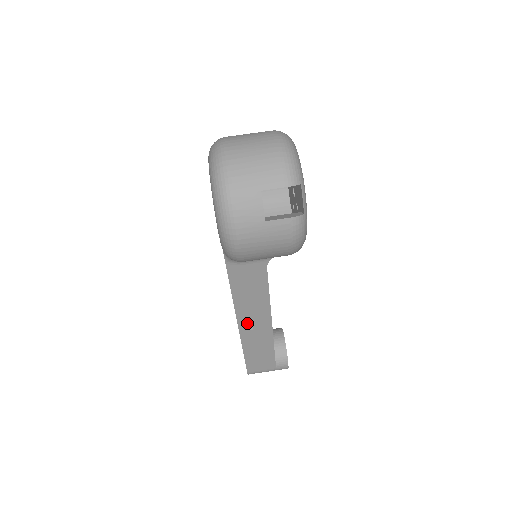
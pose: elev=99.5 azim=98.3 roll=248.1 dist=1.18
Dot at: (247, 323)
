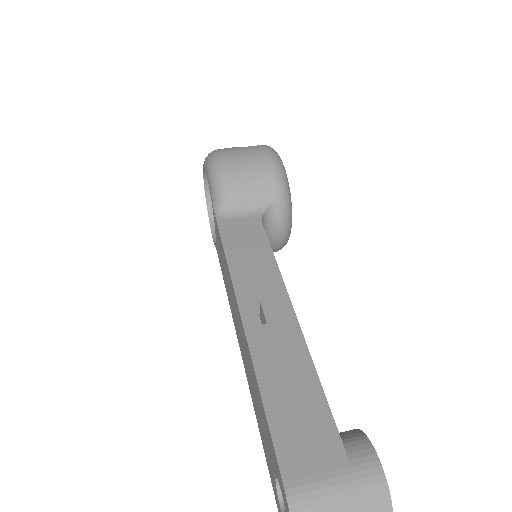
Dot at: (254, 310)
